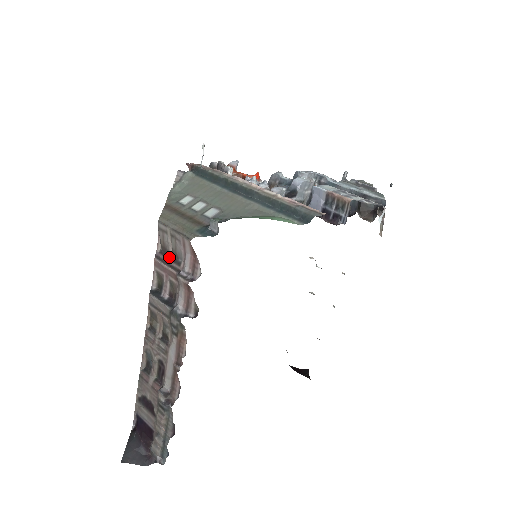
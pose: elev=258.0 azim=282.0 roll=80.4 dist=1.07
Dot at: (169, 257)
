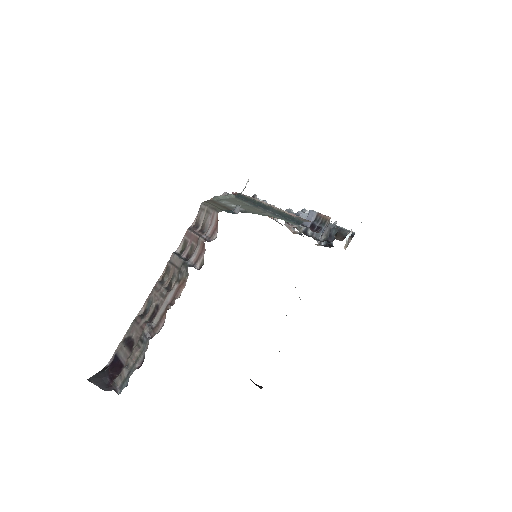
Dot at: (198, 229)
